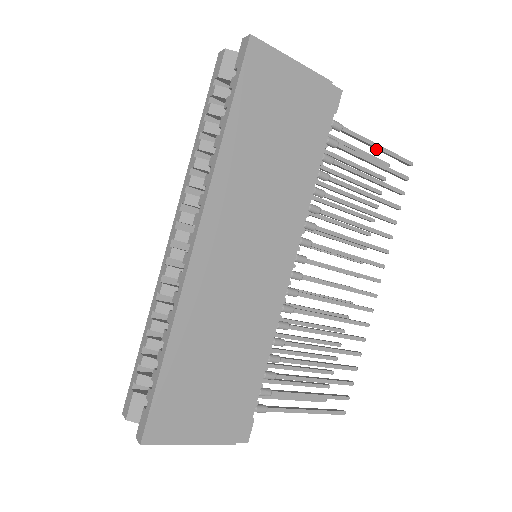
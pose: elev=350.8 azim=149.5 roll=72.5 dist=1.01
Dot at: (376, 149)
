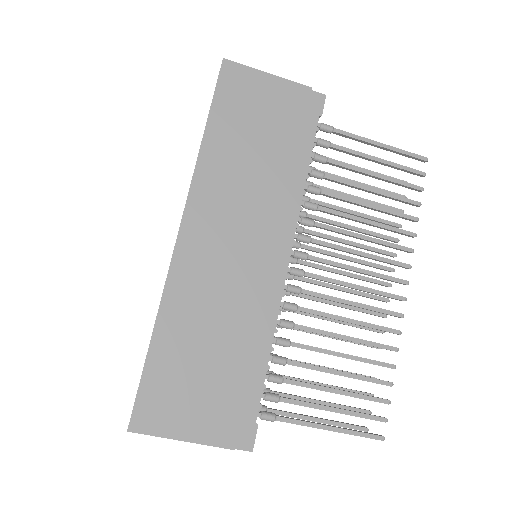
Dot at: occluded
